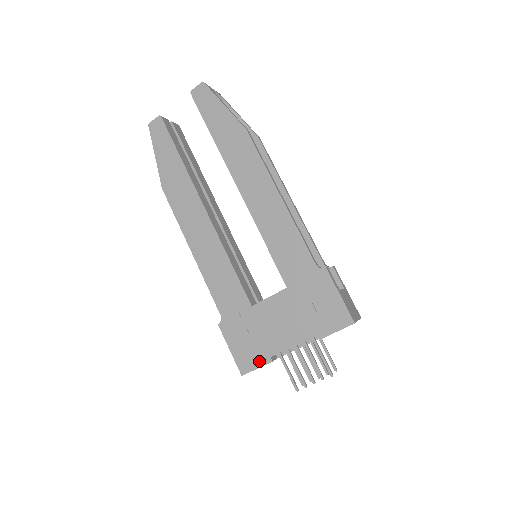
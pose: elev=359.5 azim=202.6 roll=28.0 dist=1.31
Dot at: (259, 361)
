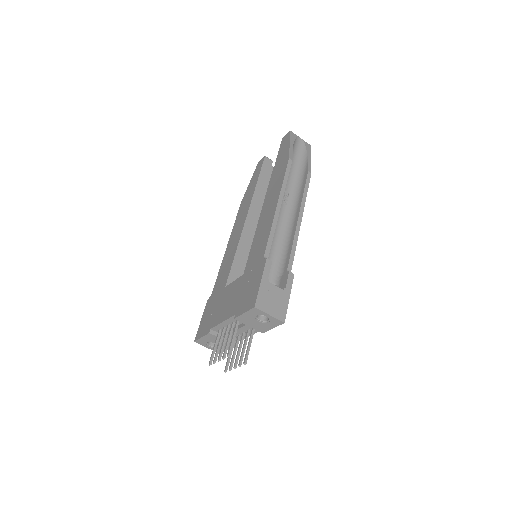
Dot at: (205, 331)
